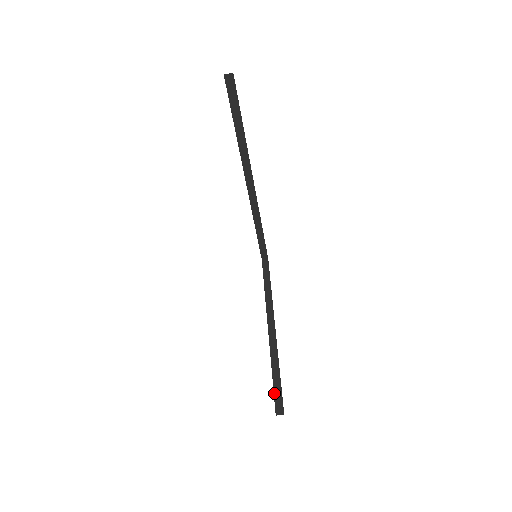
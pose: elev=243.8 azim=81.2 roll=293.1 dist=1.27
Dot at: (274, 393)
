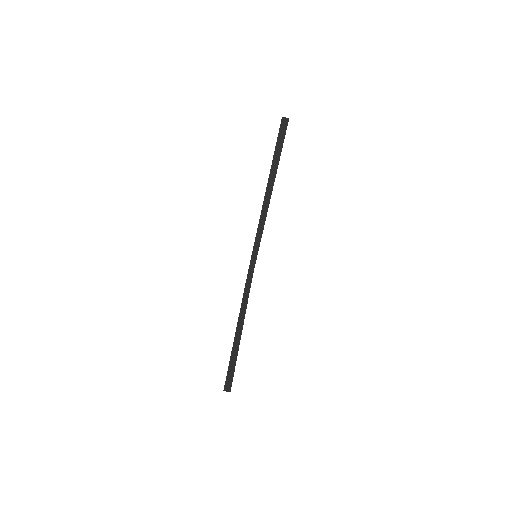
Dot at: (227, 374)
